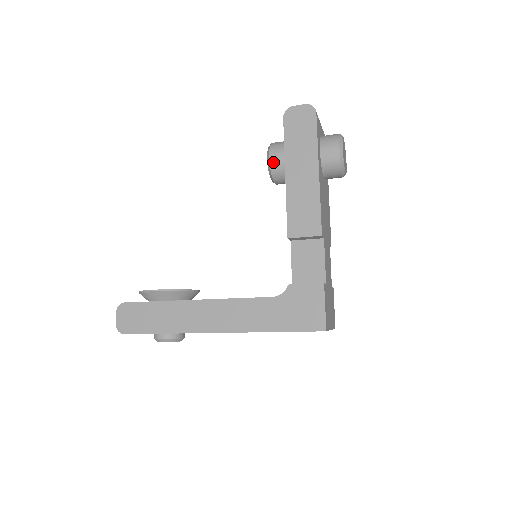
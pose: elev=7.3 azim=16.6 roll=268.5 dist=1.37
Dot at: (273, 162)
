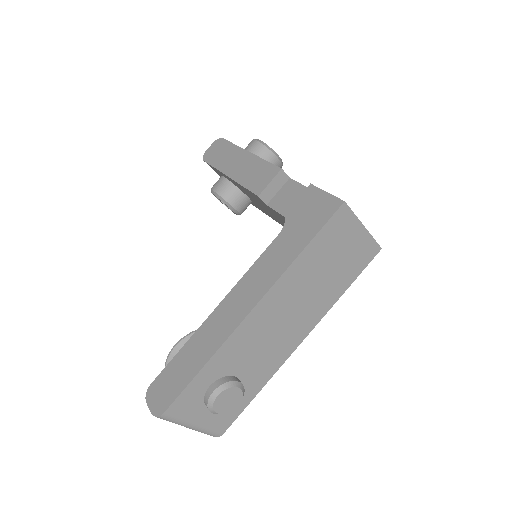
Dot at: (218, 190)
